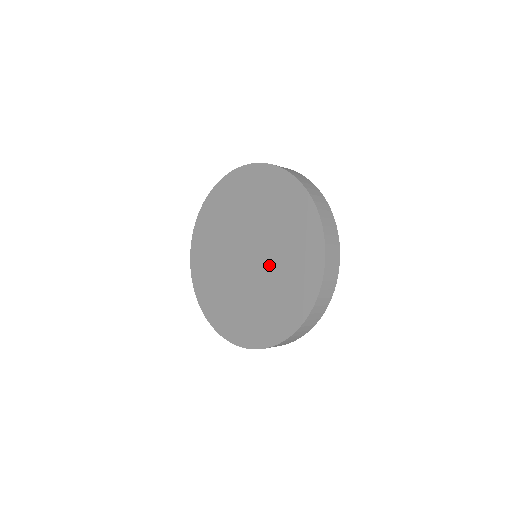
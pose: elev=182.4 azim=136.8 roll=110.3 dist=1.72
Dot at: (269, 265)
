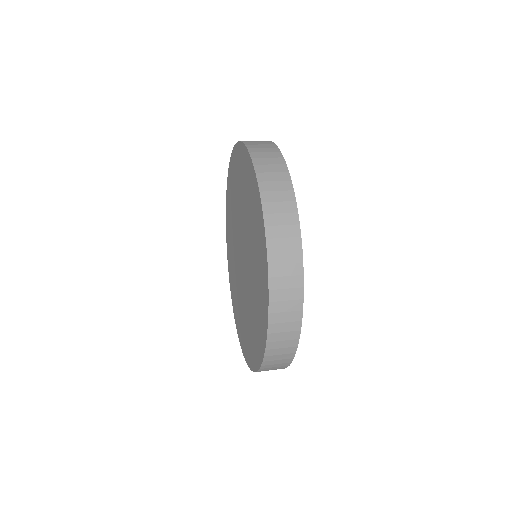
Dot at: (248, 255)
